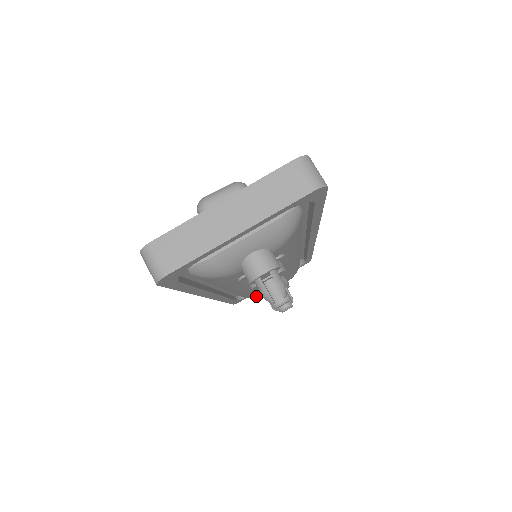
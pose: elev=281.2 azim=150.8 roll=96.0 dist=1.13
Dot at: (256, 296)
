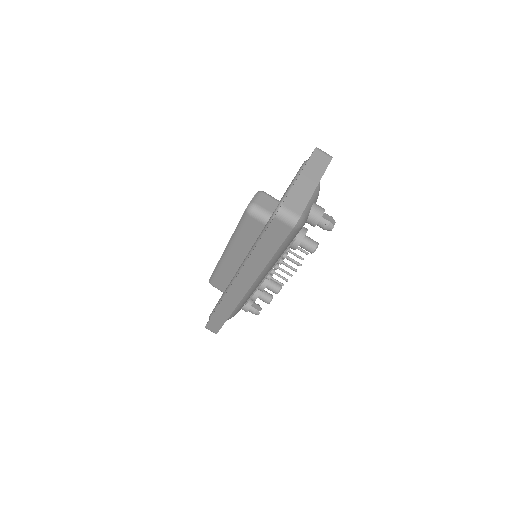
Dot at: (240, 308)
